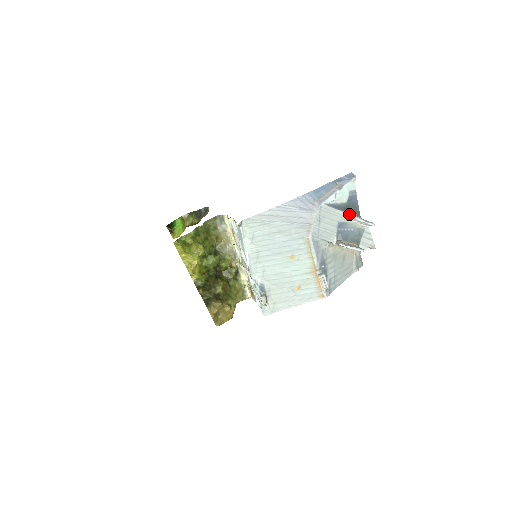
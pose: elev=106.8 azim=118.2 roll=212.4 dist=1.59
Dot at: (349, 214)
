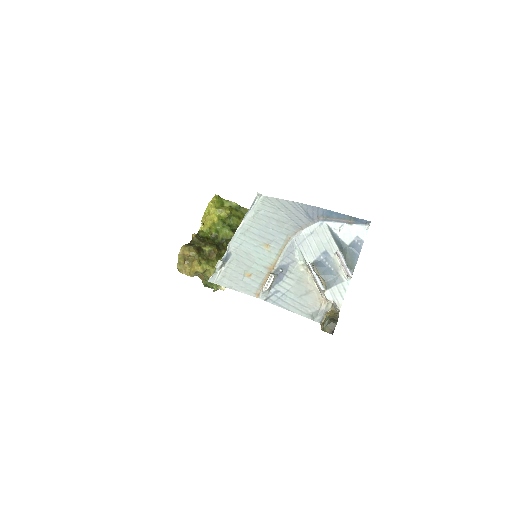
Dot at: occluded
